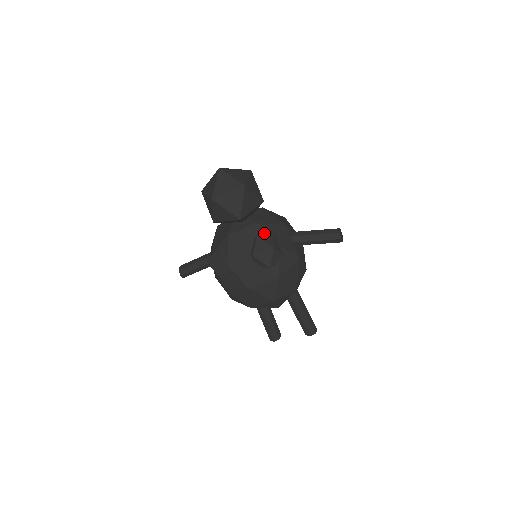
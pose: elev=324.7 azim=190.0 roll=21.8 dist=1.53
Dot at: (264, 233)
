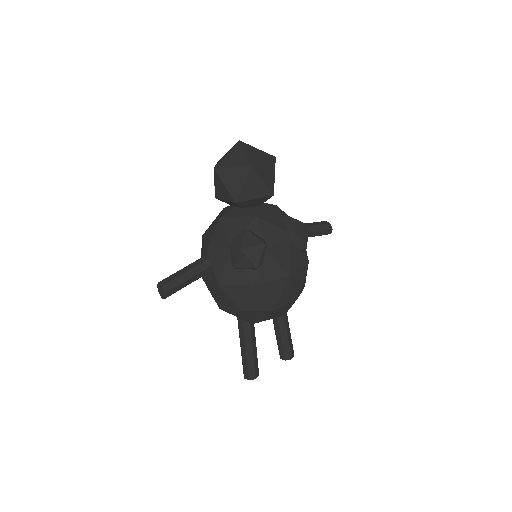
Dot at: occluded
